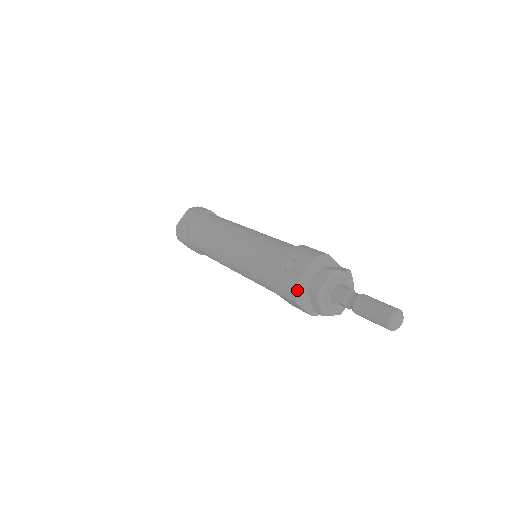
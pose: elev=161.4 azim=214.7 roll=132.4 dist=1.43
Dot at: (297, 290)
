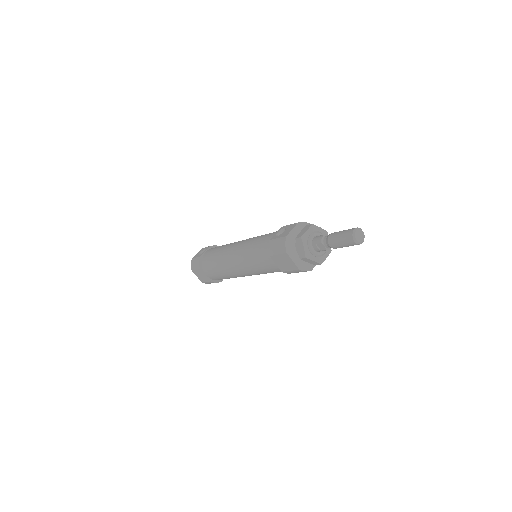
Dot at: (287, 241)
